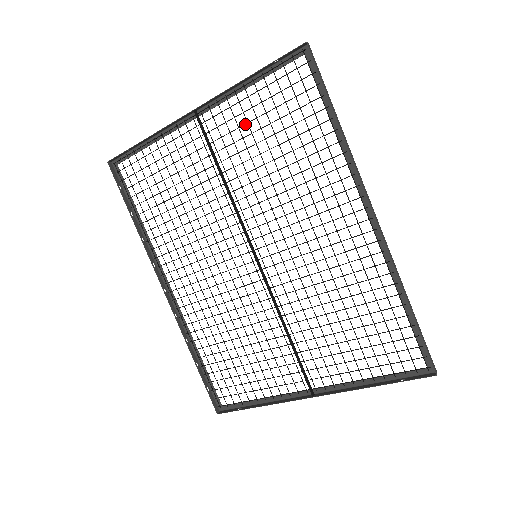
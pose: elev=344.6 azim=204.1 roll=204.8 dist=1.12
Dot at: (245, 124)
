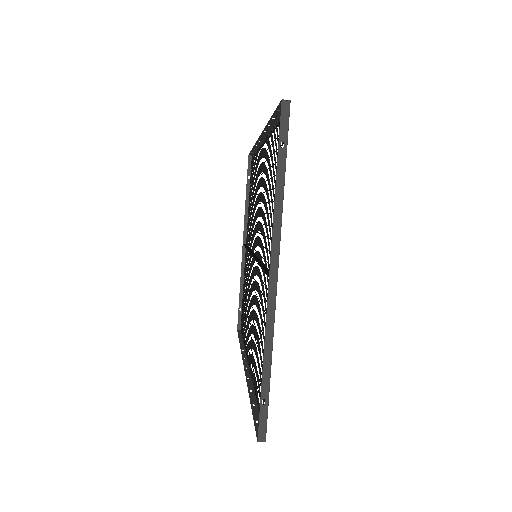
Dot at: occluded
